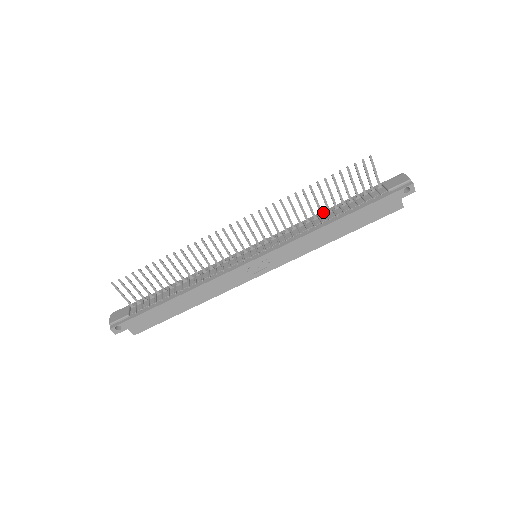
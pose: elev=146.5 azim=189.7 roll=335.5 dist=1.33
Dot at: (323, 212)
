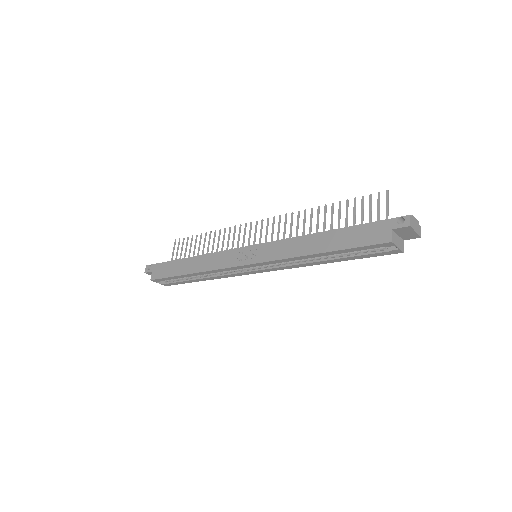
Dot at: occluded
